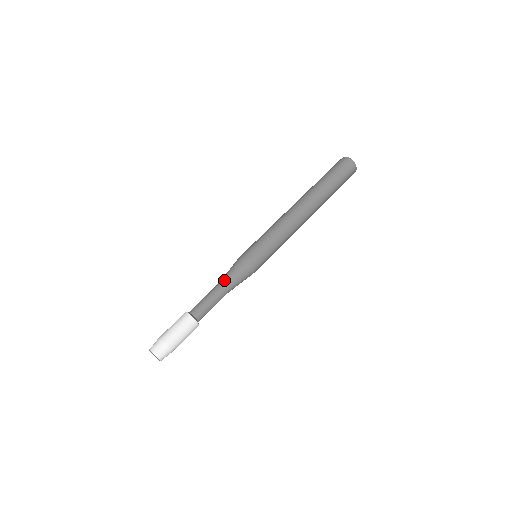
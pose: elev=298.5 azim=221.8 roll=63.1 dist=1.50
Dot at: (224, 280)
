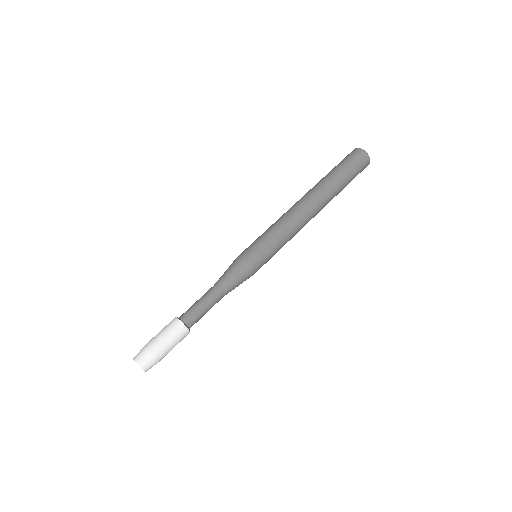
Dot at: (221, 283)
